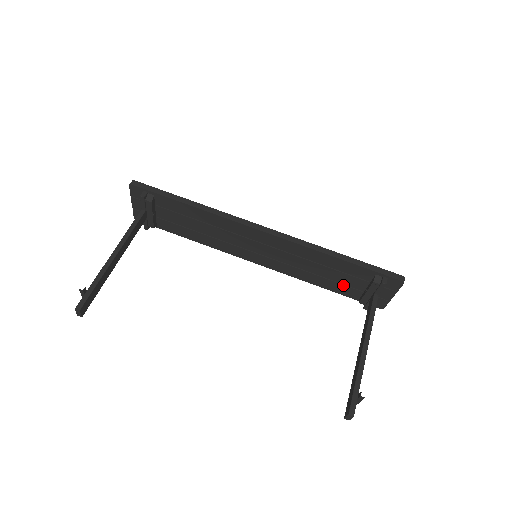
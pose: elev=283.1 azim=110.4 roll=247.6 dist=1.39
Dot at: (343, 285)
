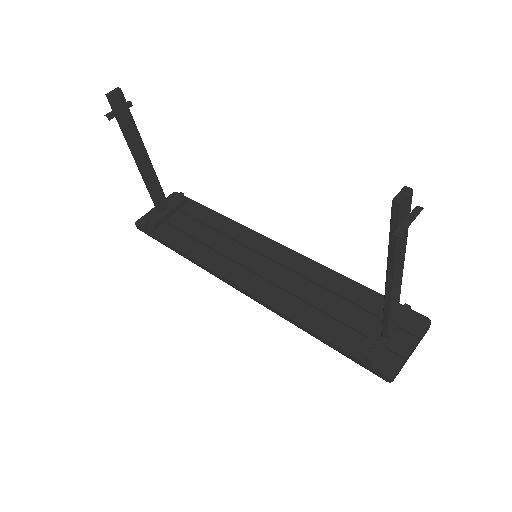
Dot at: (343, 325)
